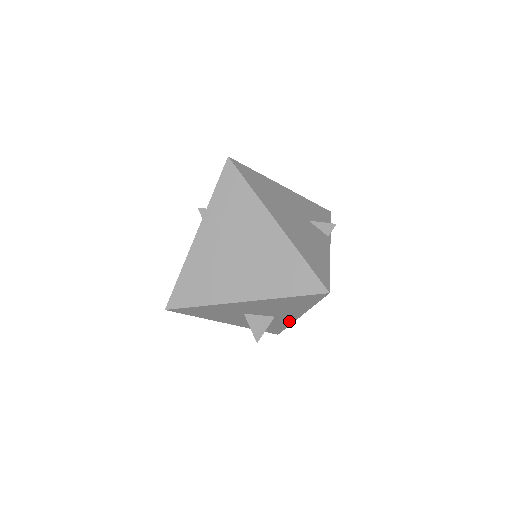
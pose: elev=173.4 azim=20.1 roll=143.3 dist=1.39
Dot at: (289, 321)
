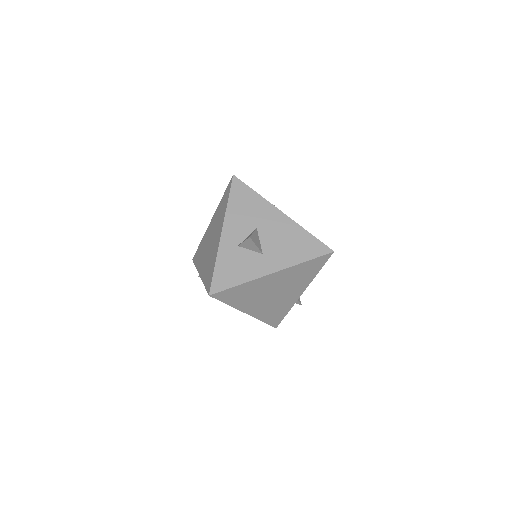
Dot at: (257, 274)
